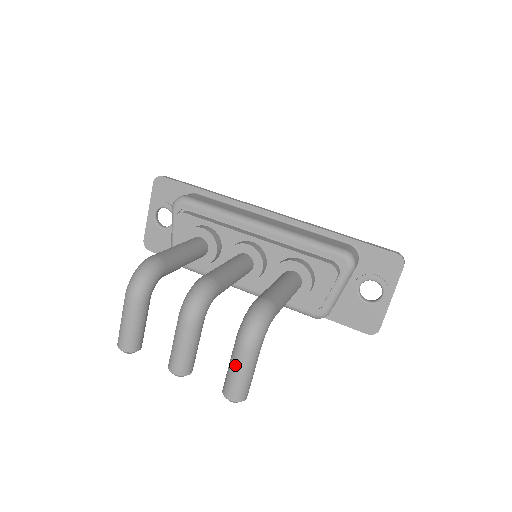
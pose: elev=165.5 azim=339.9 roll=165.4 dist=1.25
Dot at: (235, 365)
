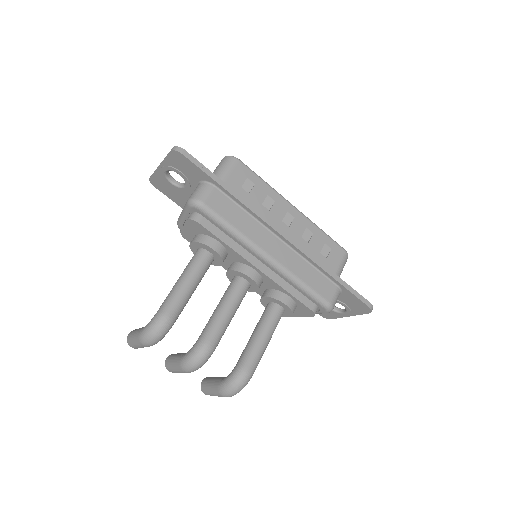
Dot at: (213, 394)
